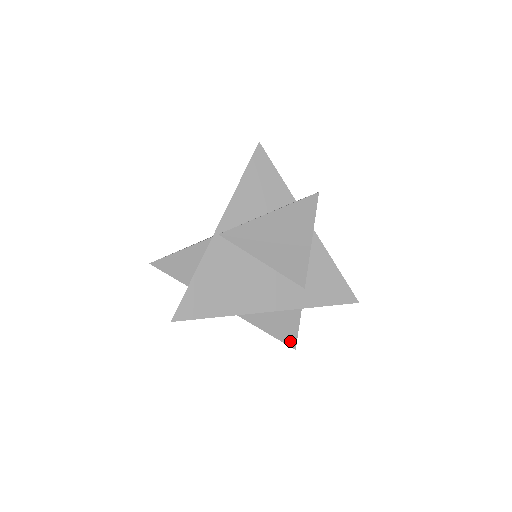
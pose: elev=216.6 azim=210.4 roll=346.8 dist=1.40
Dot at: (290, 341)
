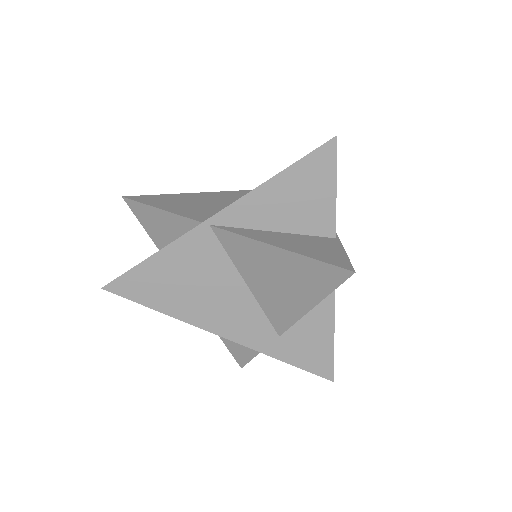
Dot at: (240, 359)
